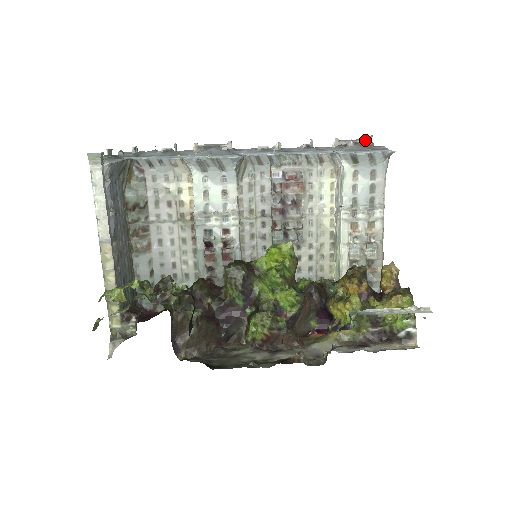
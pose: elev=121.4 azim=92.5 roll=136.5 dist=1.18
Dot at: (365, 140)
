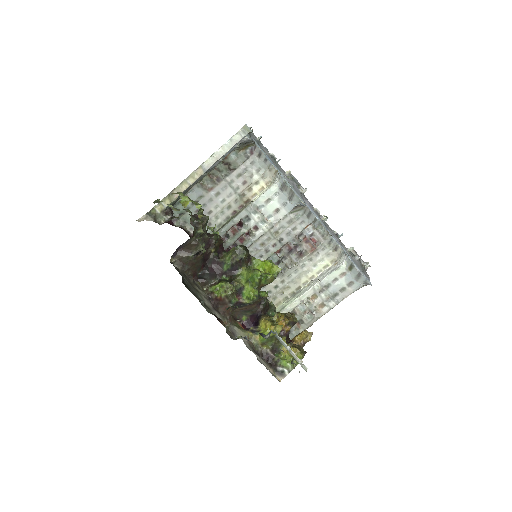
Dot at: (365, 264)
